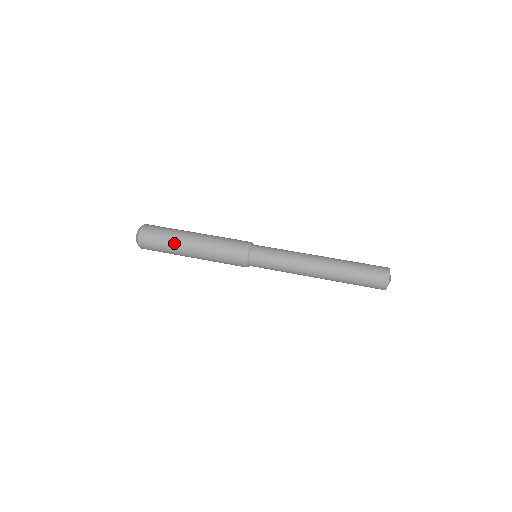
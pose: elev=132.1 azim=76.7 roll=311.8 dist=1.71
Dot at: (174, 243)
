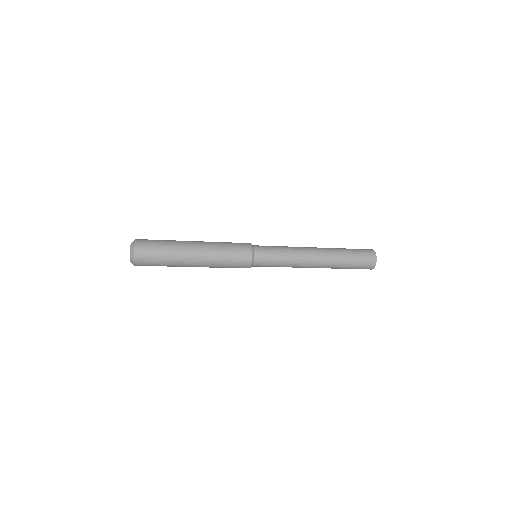
Dot at: (176, 241)
